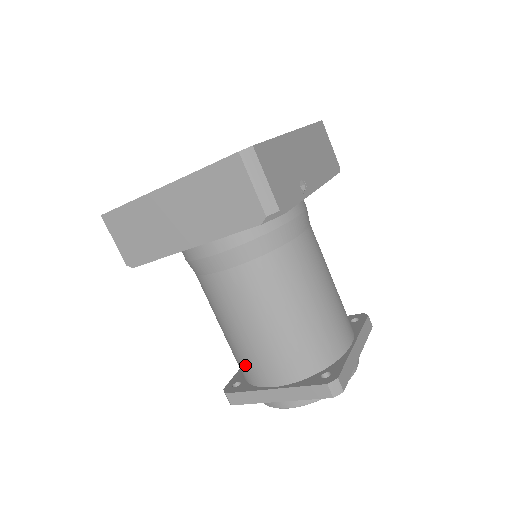
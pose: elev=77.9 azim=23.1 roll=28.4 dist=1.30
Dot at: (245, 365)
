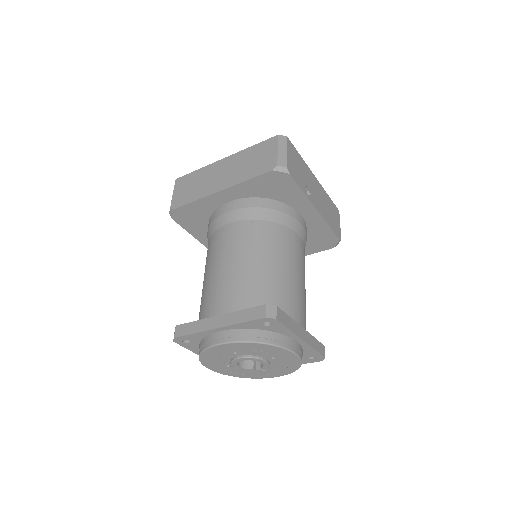
Dot at: (206, 303)
